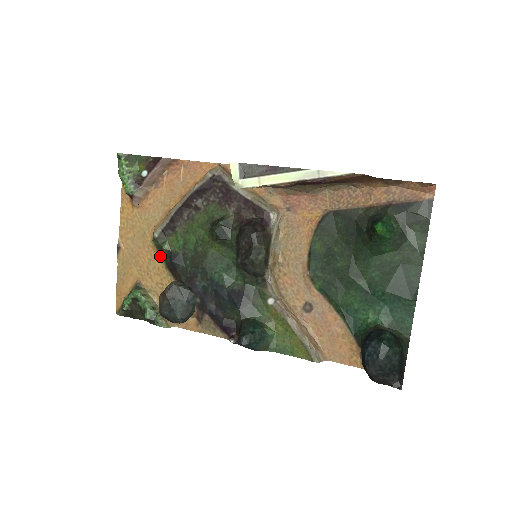
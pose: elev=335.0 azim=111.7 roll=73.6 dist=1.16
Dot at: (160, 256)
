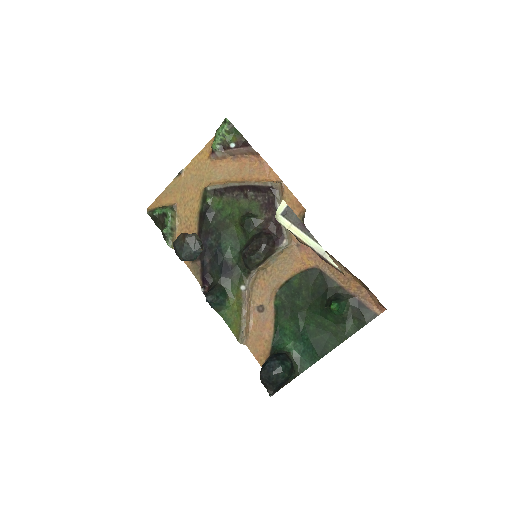
Dot at: (201, 202)
